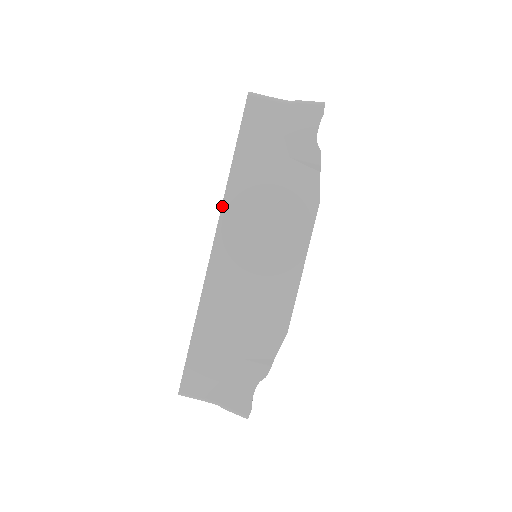
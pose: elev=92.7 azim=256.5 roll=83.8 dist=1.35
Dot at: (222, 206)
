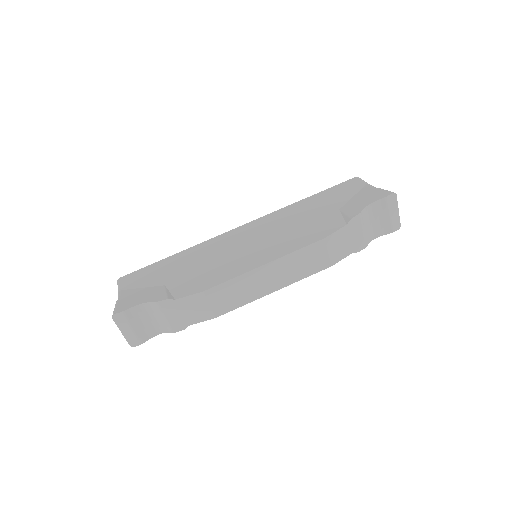
Dot at: (273, 212)
